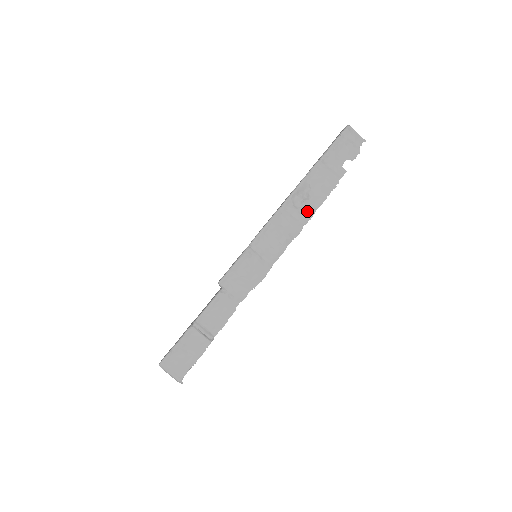
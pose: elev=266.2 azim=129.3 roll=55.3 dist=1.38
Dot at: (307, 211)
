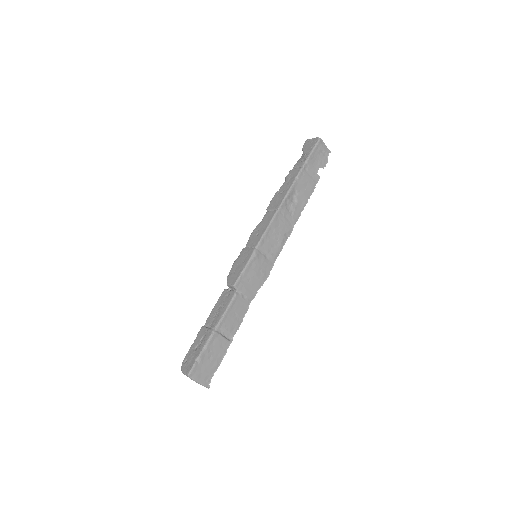
Dot at: (296, 213)
